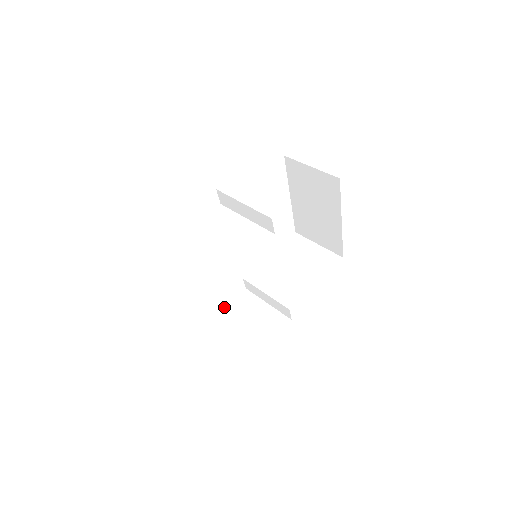
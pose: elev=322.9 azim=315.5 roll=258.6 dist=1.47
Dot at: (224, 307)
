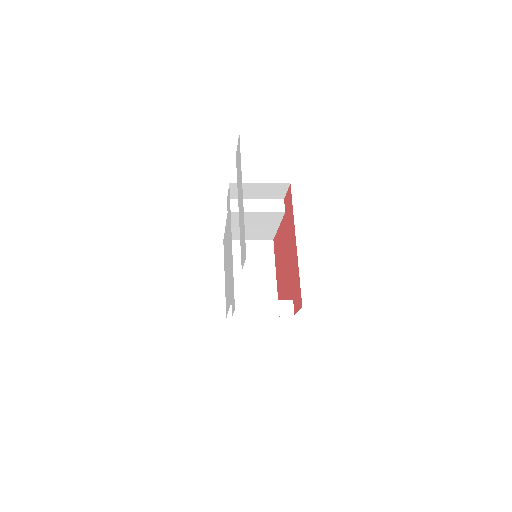
Dot at: (234, 310)
